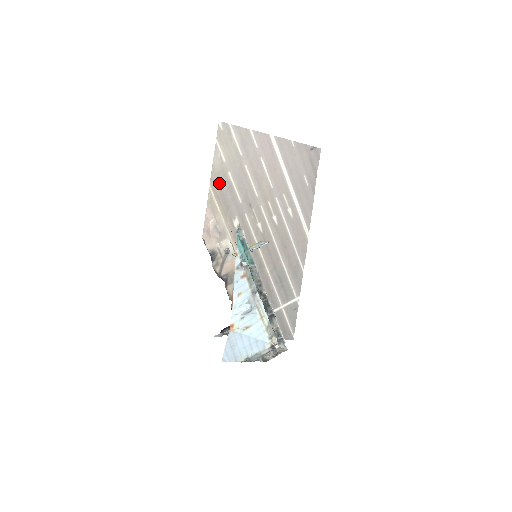
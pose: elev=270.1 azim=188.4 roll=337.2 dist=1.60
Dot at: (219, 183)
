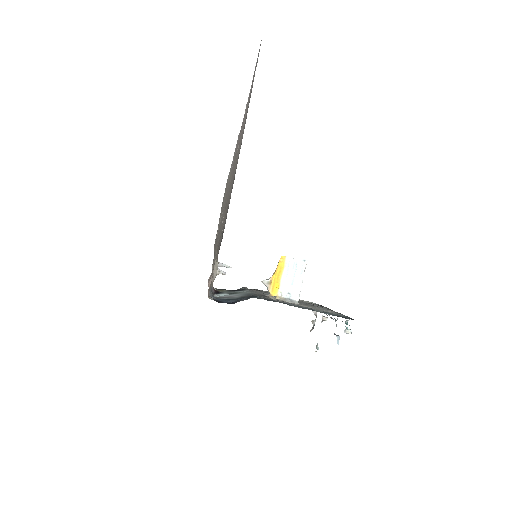
Dot at: (216, 240)
